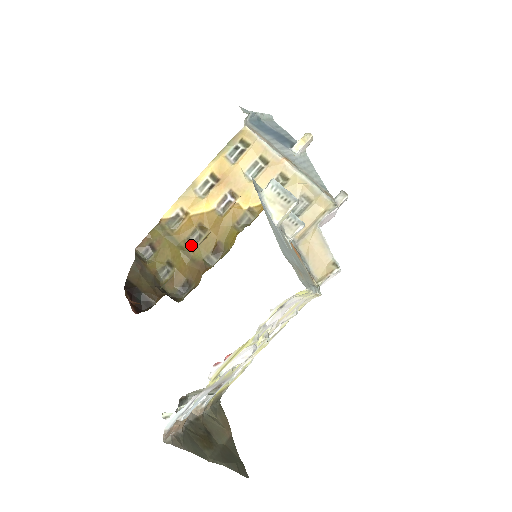
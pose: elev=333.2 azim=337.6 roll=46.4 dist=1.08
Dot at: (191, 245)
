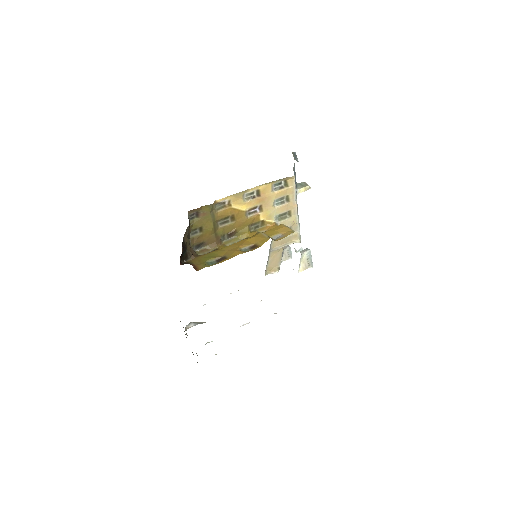
Dot at: (219, 224)
